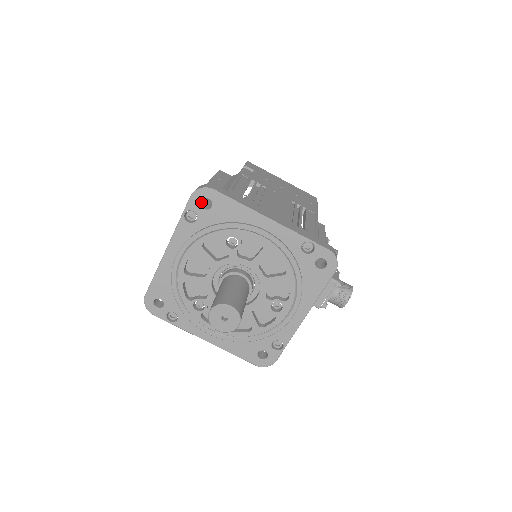
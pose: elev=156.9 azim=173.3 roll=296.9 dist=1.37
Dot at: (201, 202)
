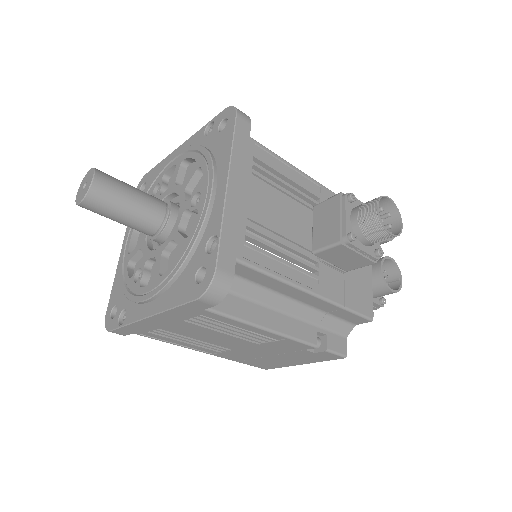
Dot at: occluded
